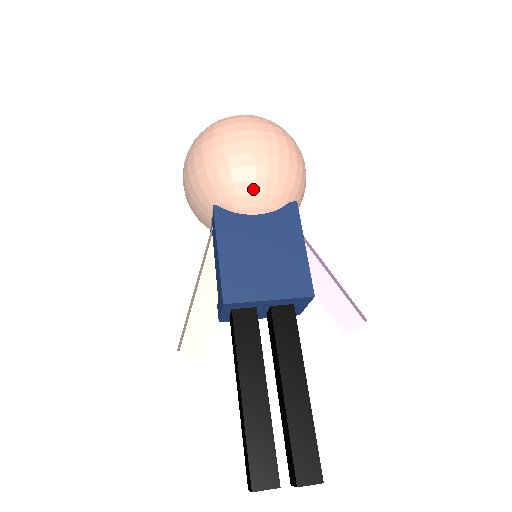
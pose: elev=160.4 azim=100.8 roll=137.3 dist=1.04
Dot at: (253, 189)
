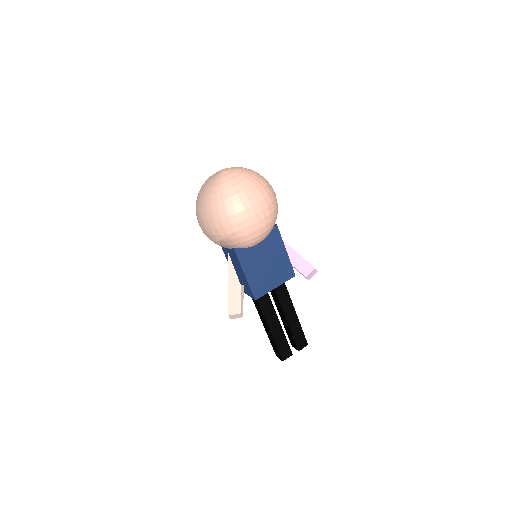
Dot at: (258, 238)
